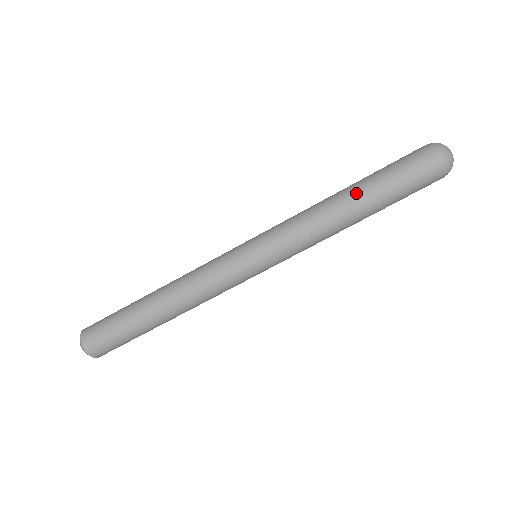
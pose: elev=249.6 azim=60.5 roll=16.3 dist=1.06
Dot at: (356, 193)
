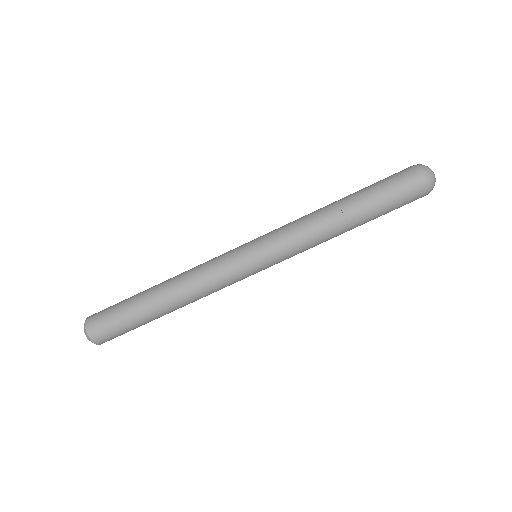
Dot at: (356, 215)
